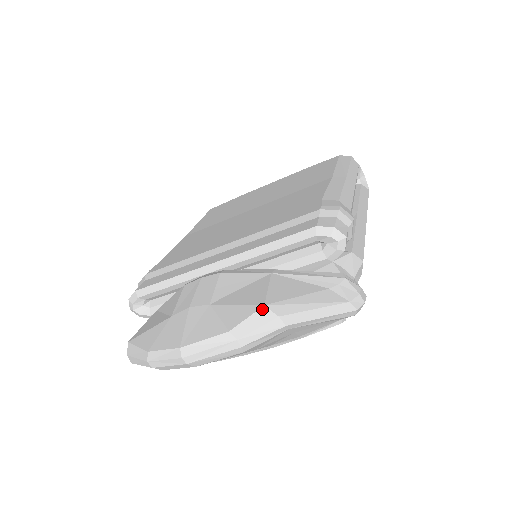
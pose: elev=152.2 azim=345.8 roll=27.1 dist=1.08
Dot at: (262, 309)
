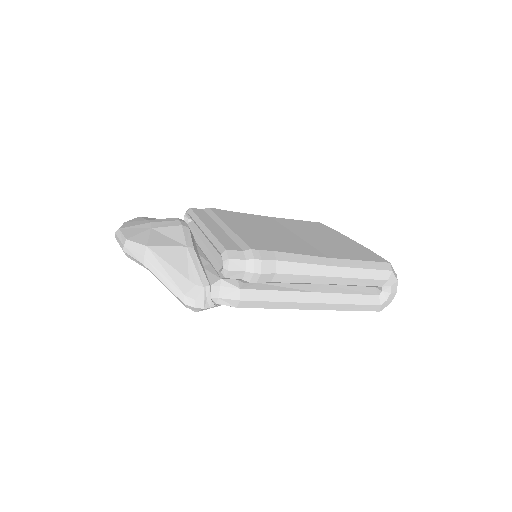
Dot at: (144, 246)
